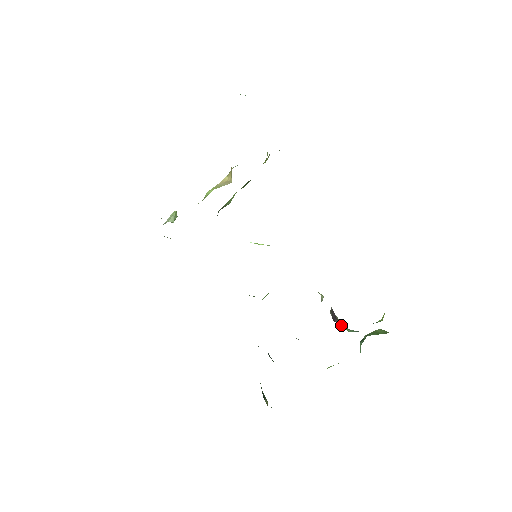
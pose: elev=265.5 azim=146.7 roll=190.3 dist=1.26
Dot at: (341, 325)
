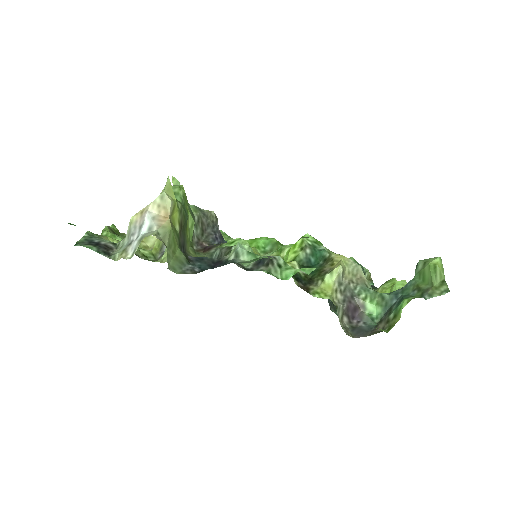
Dot at: (362, 320)
